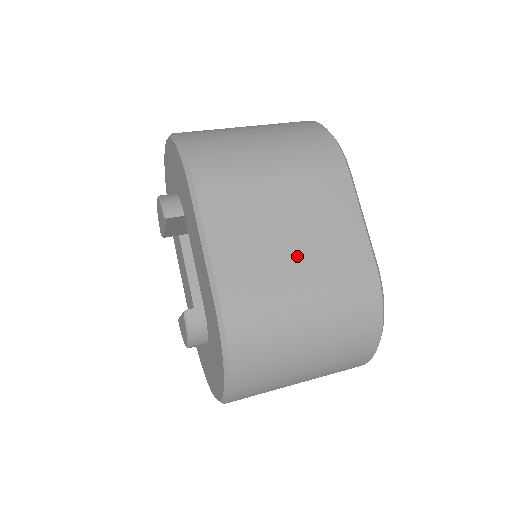
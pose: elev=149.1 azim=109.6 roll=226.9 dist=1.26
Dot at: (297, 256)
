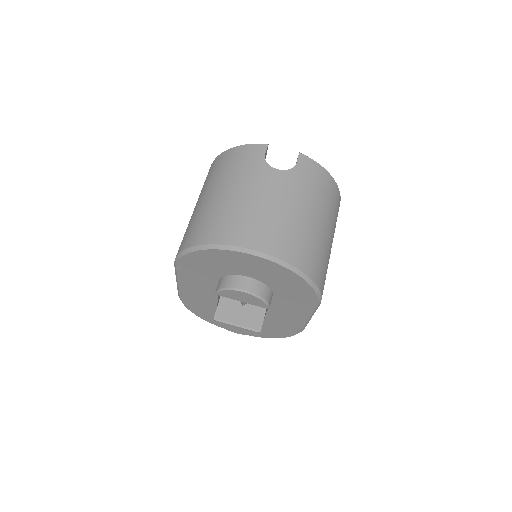
Dot at: occluded
